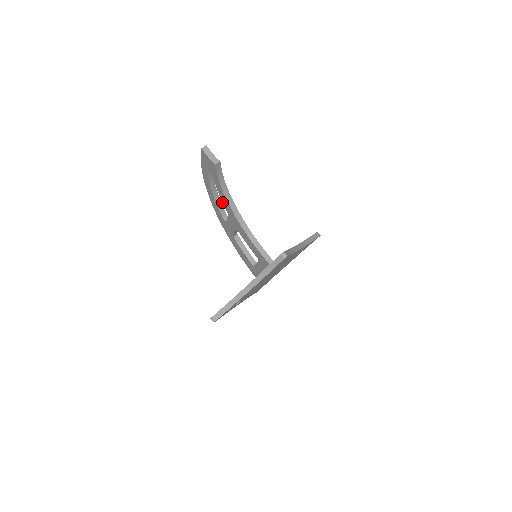
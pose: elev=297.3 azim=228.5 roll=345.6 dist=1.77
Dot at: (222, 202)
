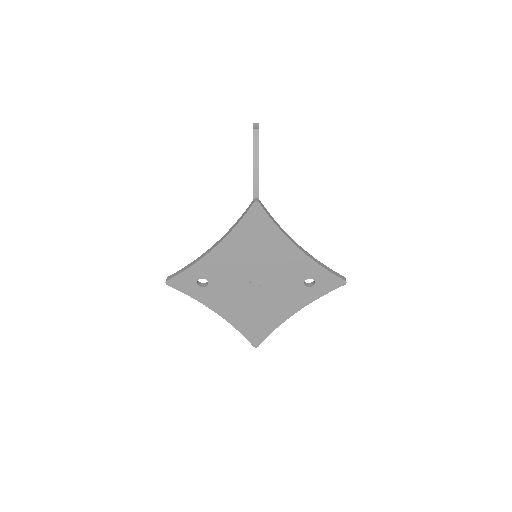
Dot at: occluded
